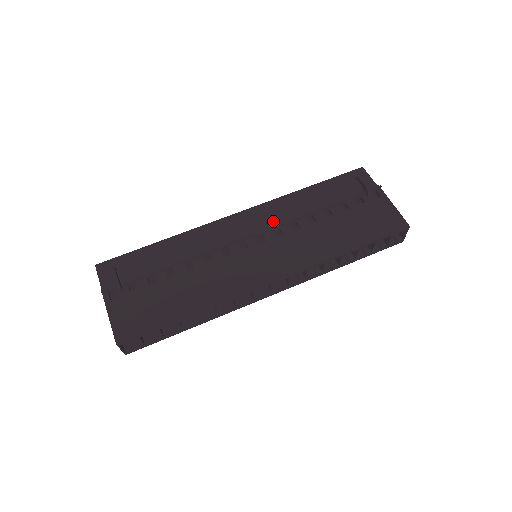
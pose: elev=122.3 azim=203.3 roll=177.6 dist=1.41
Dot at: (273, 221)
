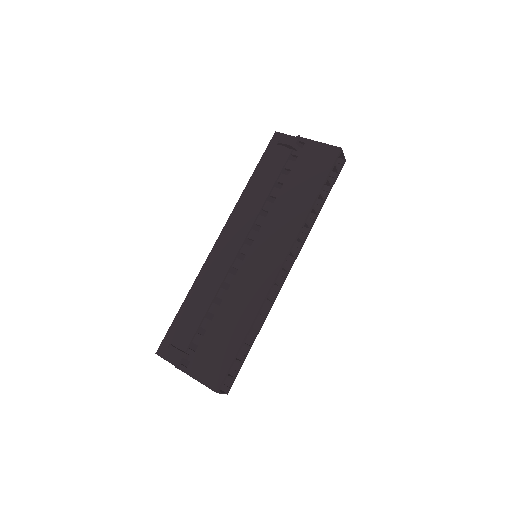
Dot at: (247, 223)
